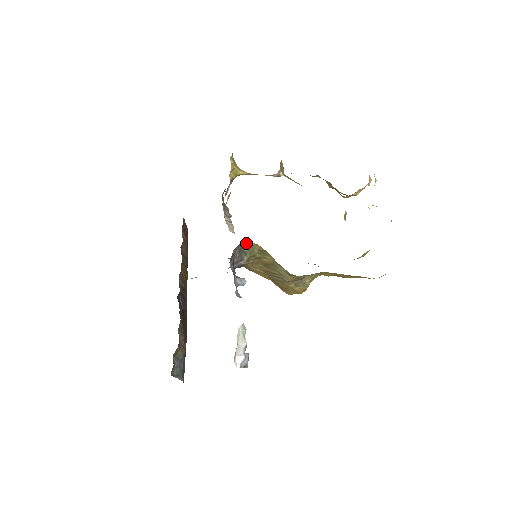
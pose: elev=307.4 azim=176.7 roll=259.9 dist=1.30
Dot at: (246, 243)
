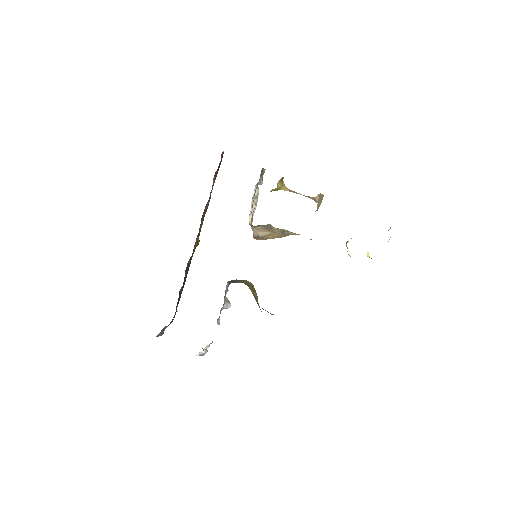
Dot at: (245, 280)
